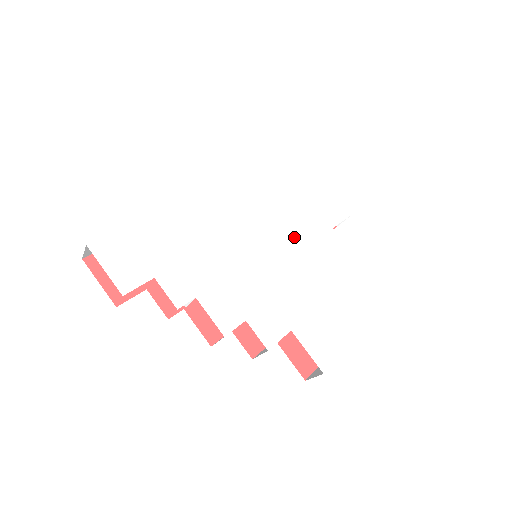
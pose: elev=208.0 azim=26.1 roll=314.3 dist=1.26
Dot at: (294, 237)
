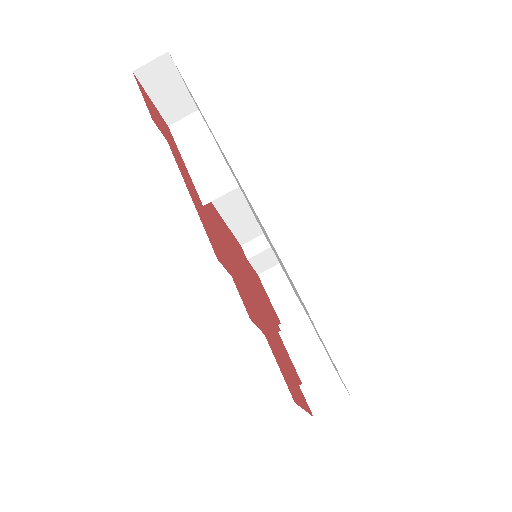
Dot at: occluded
